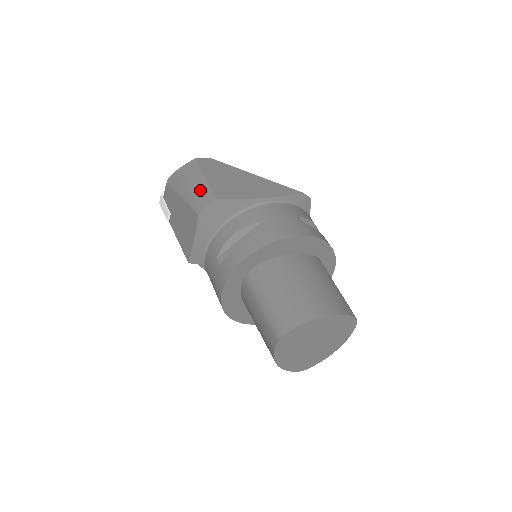
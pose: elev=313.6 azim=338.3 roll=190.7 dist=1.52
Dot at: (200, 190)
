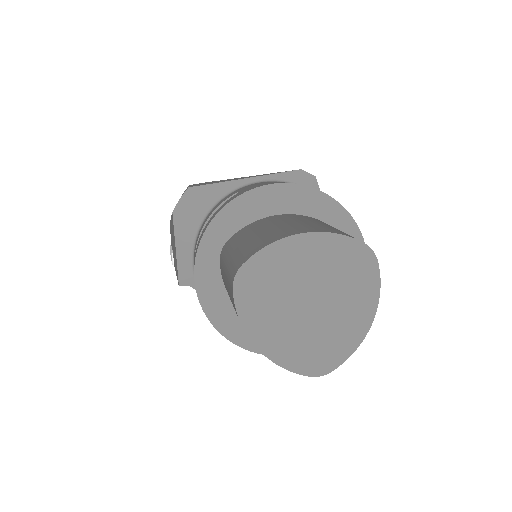
Dot at: occluded
